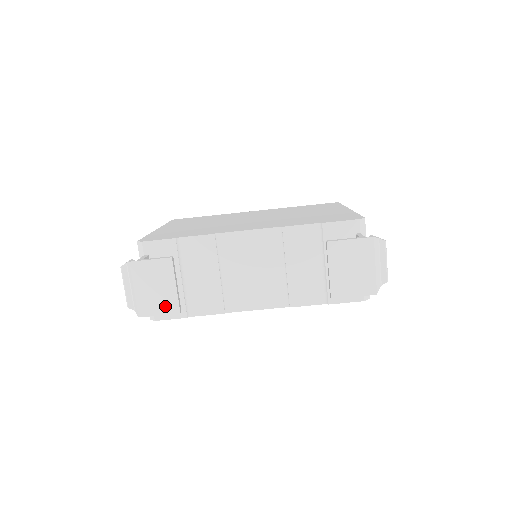
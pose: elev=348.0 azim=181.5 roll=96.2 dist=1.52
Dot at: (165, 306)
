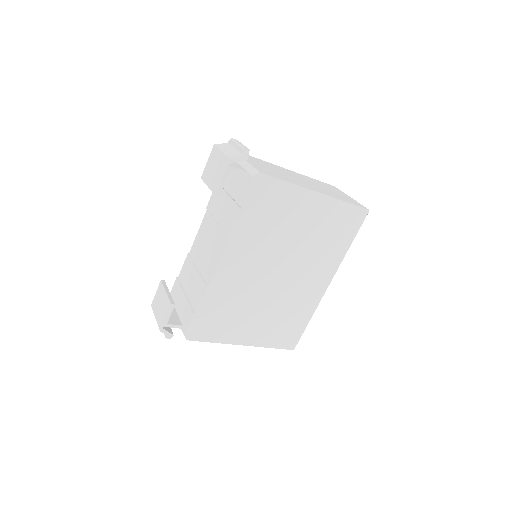
Dot at: (166, 309)
